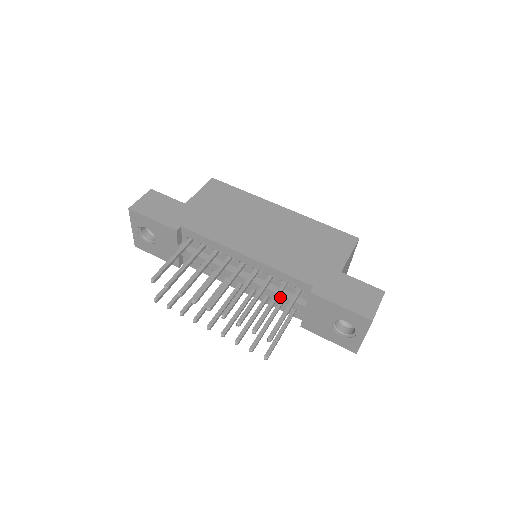
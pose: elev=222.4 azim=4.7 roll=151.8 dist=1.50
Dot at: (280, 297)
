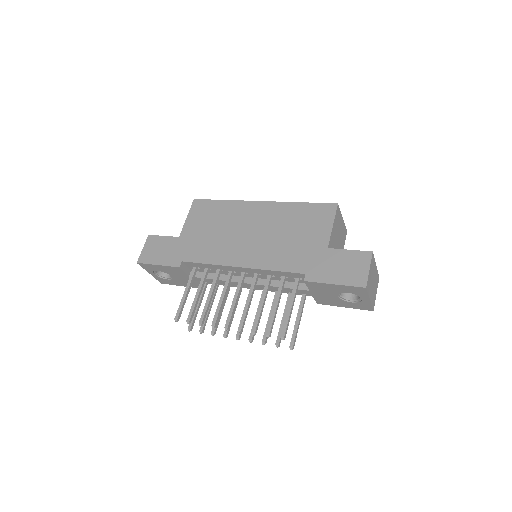
Dot at: (286, 289)
